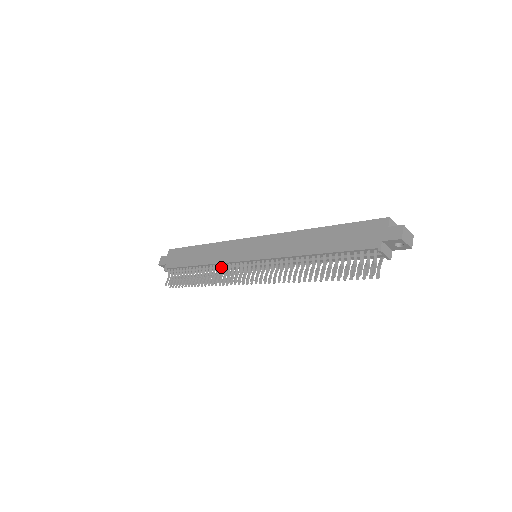
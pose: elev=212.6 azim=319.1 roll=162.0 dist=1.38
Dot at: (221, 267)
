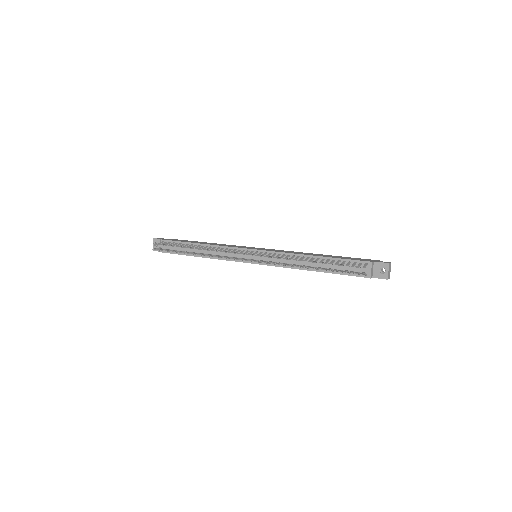
Dot at: (222, 248)
